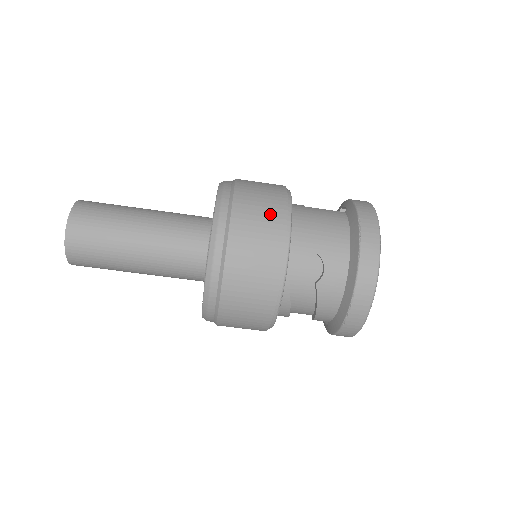
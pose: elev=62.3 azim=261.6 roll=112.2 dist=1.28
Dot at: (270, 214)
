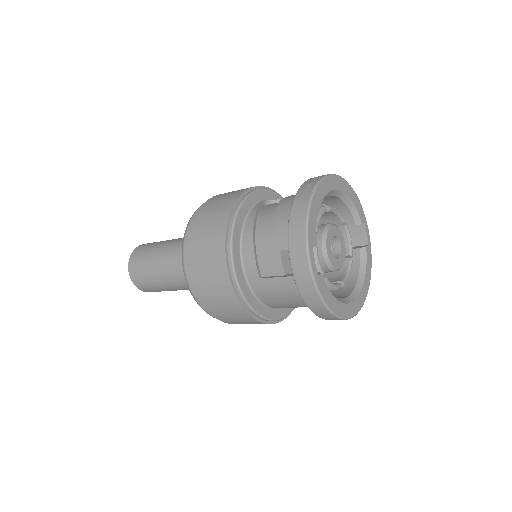
Dot at: (247, 322)
